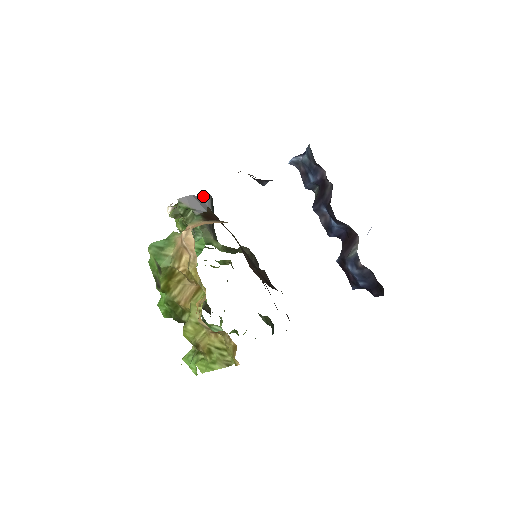
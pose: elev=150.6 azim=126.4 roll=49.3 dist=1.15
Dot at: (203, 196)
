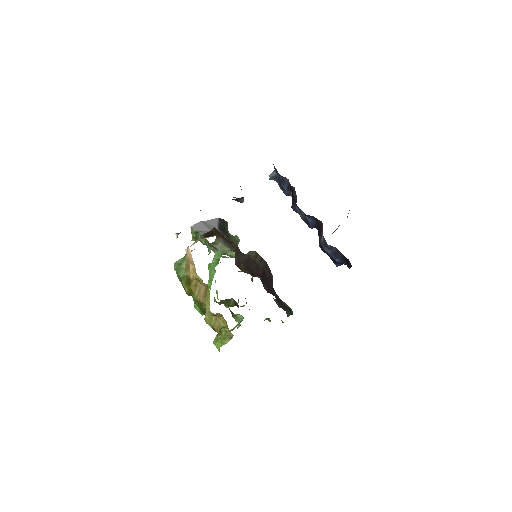
Dot at: (211, 220)
